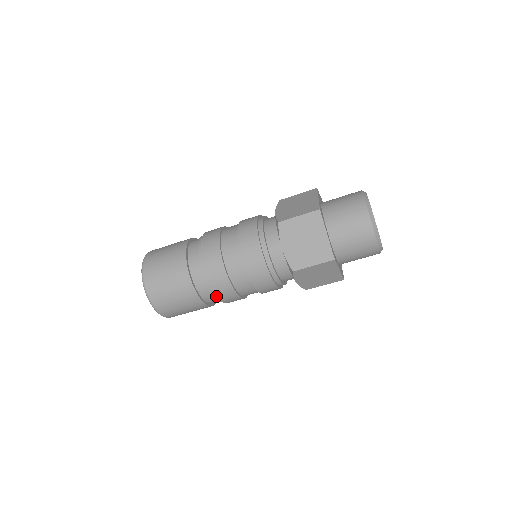
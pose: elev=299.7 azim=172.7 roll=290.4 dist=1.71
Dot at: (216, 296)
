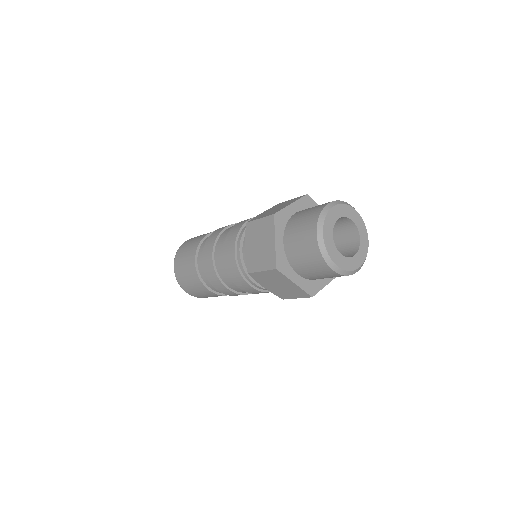
Dot at: occluded
